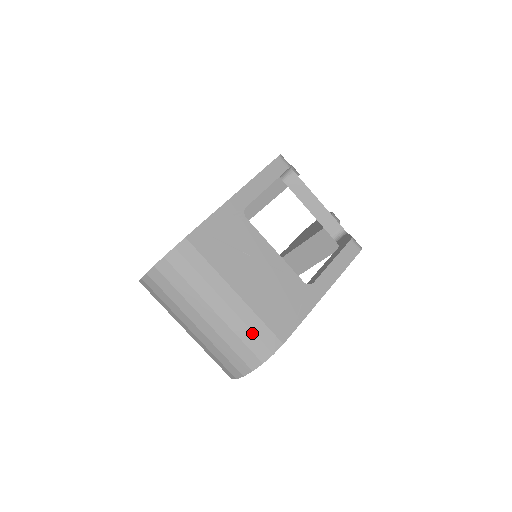
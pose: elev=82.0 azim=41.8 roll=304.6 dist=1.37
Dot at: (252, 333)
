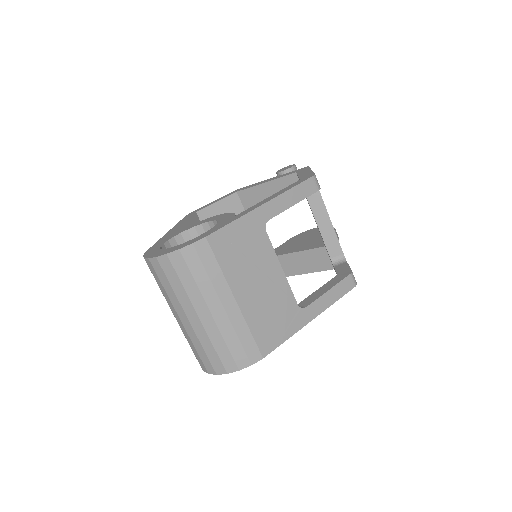
Dot at: (239, 342)
